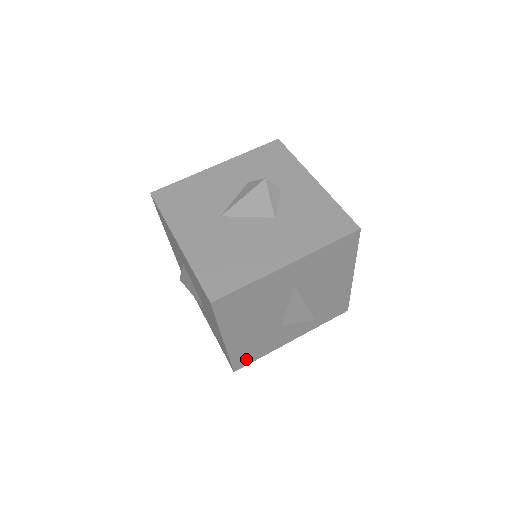
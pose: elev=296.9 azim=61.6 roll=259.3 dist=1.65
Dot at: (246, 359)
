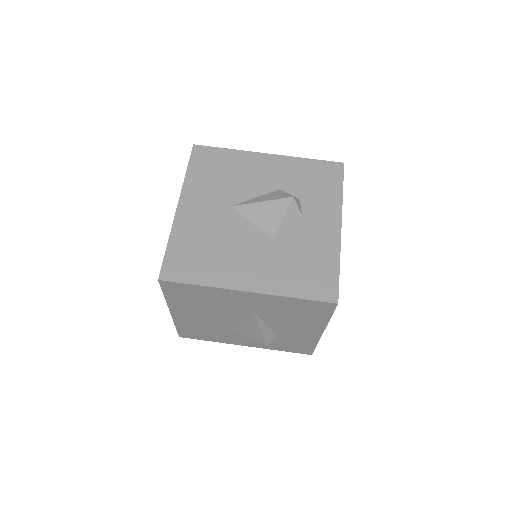
Dot at: (193, 334)
